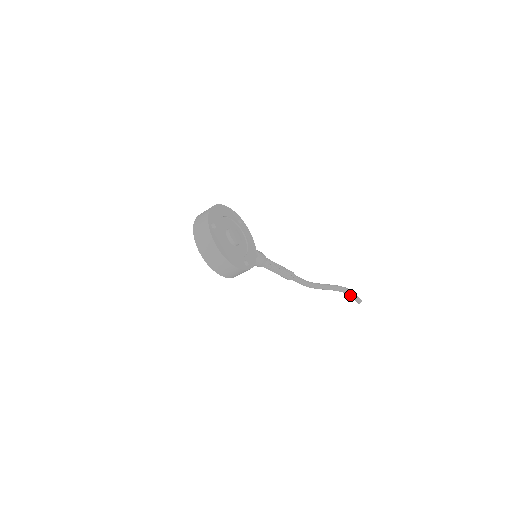
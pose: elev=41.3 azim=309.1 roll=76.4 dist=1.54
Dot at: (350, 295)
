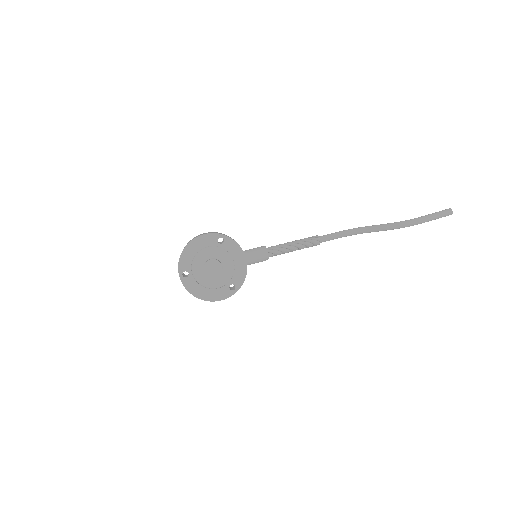
Dot at: (419, 223)
